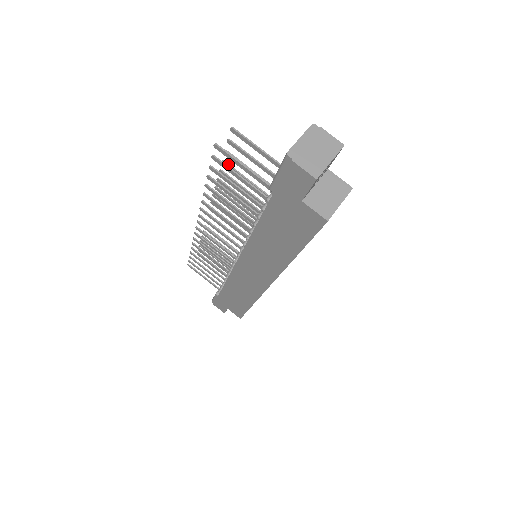
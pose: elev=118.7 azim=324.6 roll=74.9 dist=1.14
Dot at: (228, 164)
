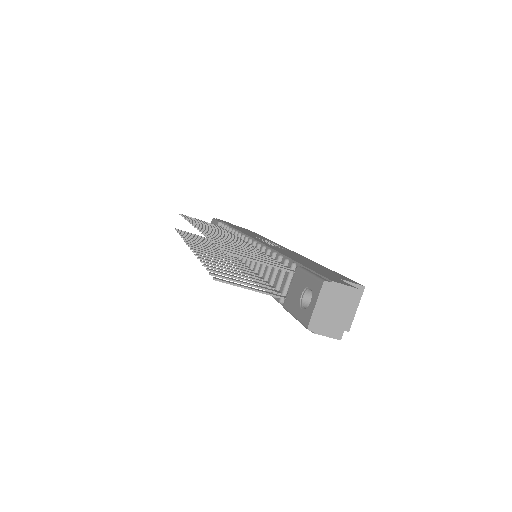
Dot at: occluded
